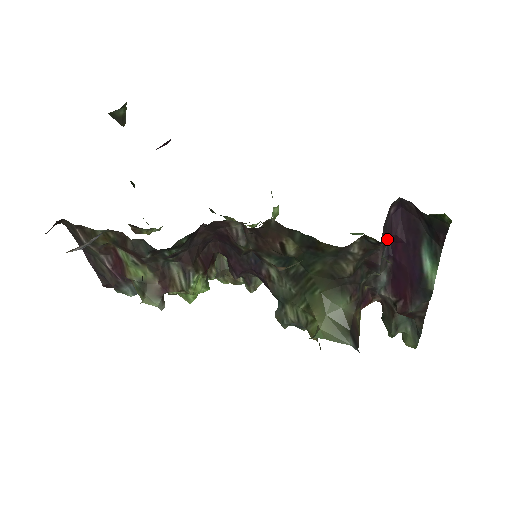
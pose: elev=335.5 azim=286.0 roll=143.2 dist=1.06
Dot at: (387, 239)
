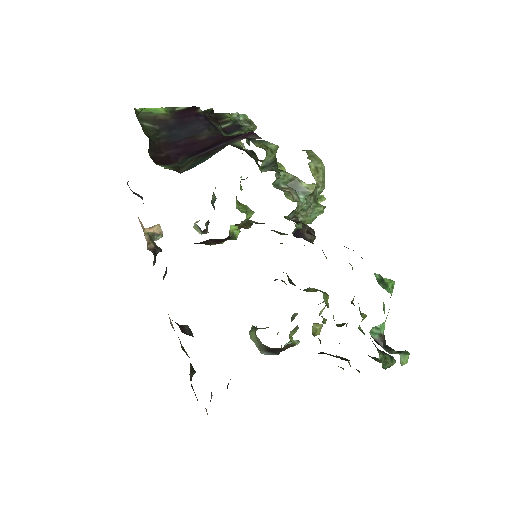
Dot at: occluded
